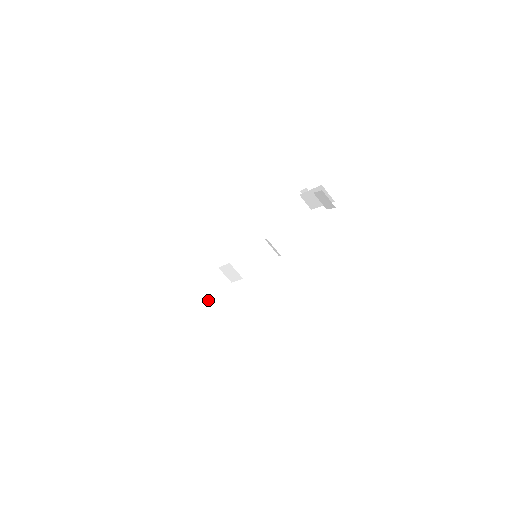
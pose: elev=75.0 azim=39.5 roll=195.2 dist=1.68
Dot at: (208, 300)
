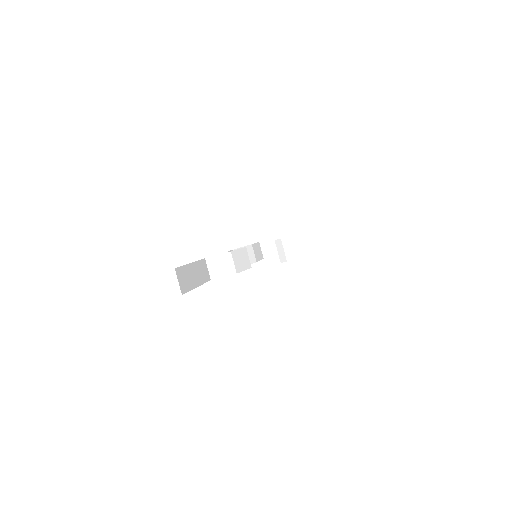
Dot at: (198, 279)
